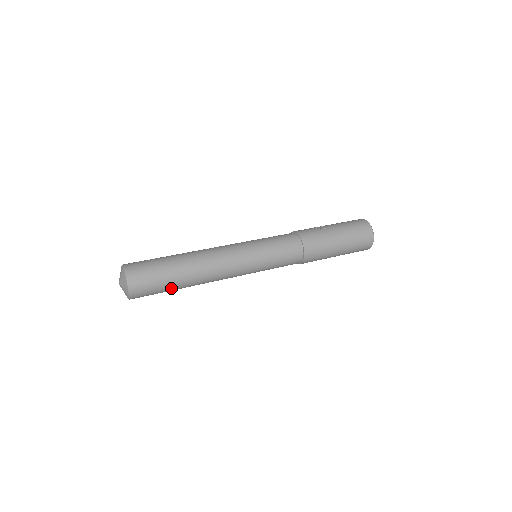
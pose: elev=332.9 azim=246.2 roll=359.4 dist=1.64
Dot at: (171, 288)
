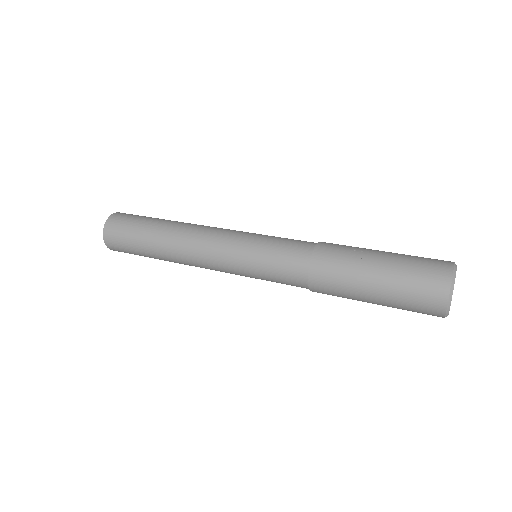
Dot at: (148, 256)
